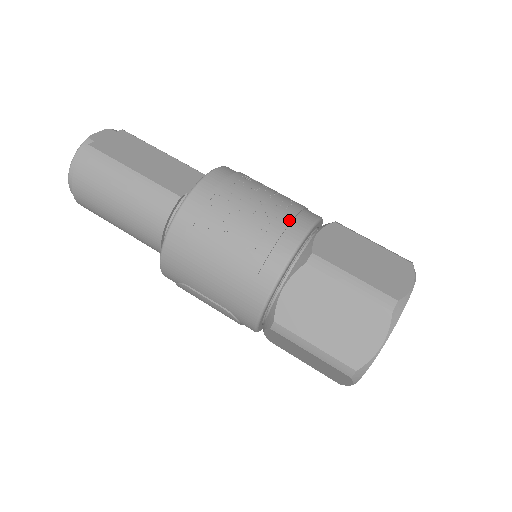
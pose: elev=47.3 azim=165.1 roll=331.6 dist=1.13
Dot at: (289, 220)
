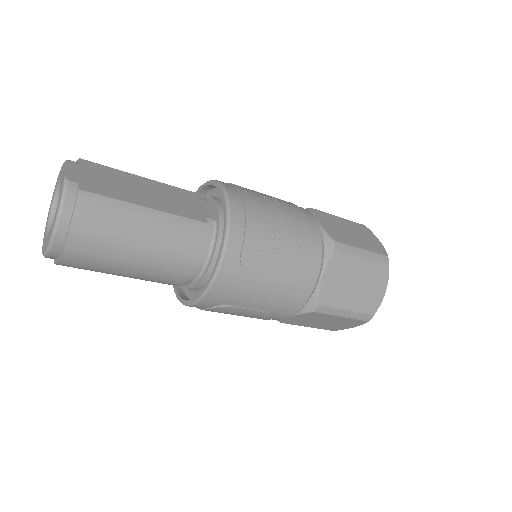
Dot at: (305, 219)
